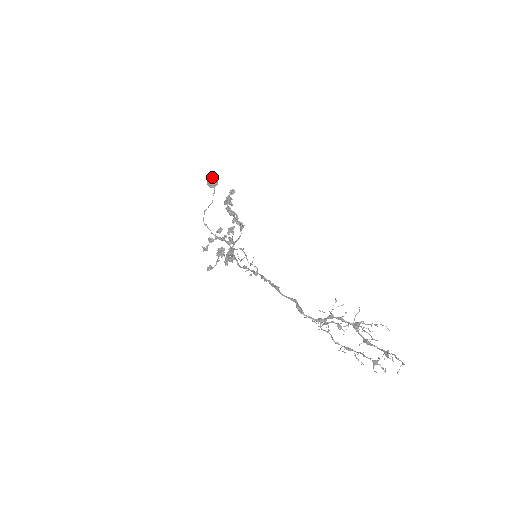
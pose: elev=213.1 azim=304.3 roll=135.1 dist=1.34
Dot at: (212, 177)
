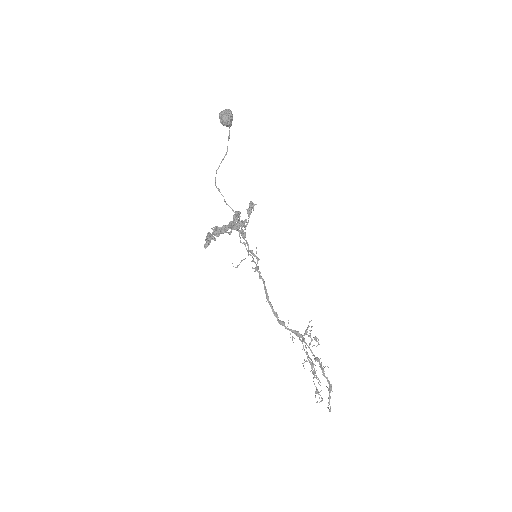
Dot at: (221, 120)
